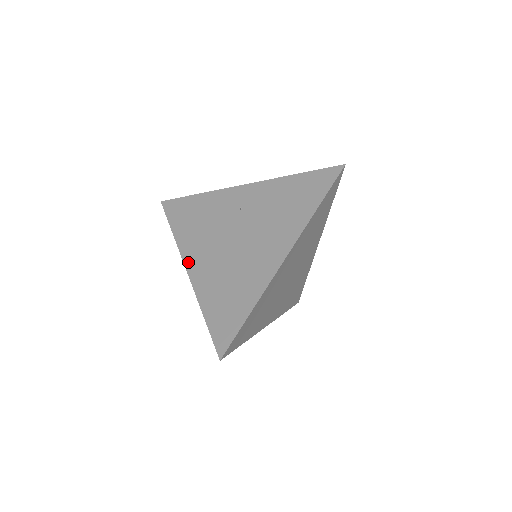
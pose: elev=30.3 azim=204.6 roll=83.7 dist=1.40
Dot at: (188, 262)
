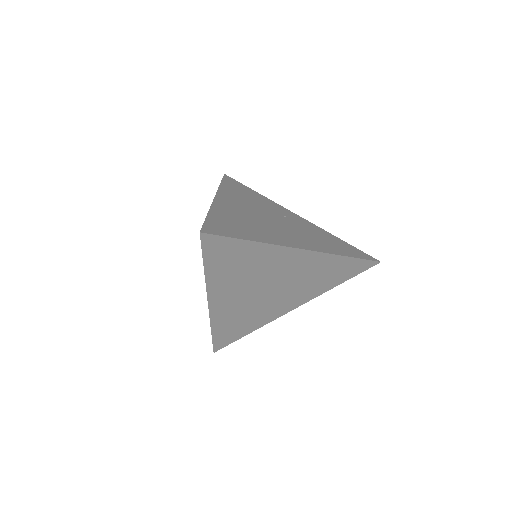
Dot at: (220, 196)
